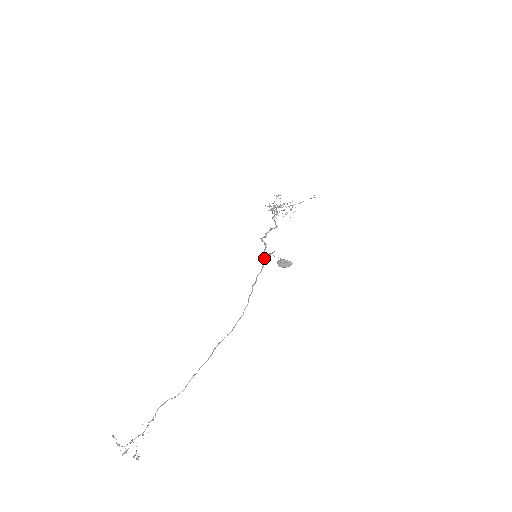
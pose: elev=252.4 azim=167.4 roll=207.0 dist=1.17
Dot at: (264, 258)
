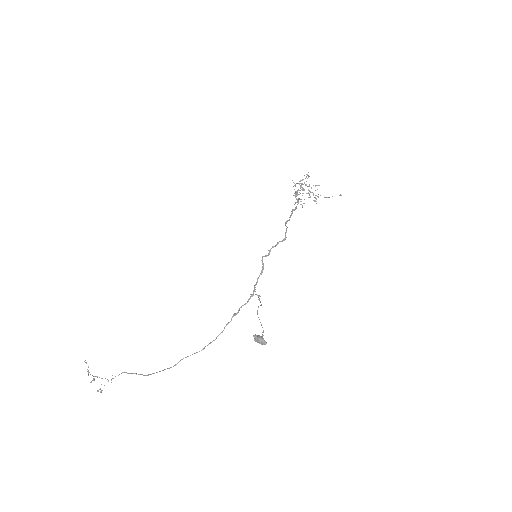
Dot at: occluded
